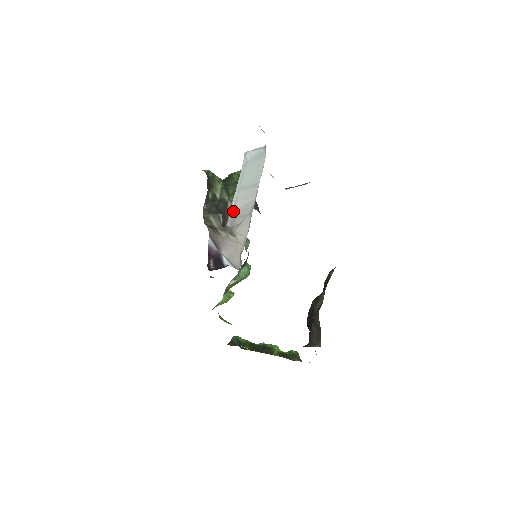
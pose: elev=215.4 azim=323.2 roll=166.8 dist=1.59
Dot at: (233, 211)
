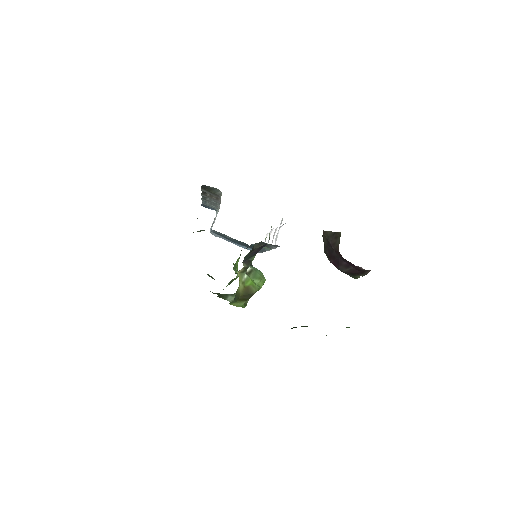
Dot at: occluded
